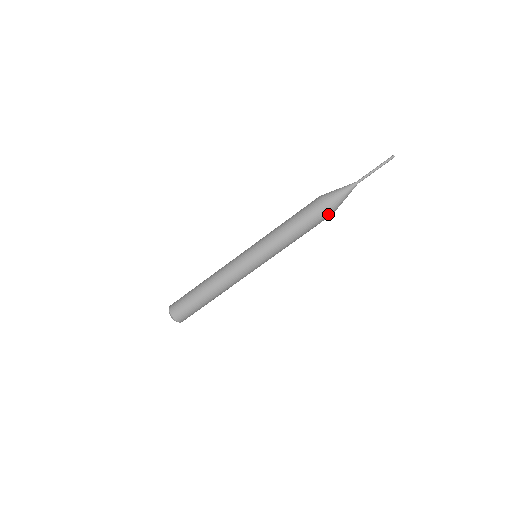
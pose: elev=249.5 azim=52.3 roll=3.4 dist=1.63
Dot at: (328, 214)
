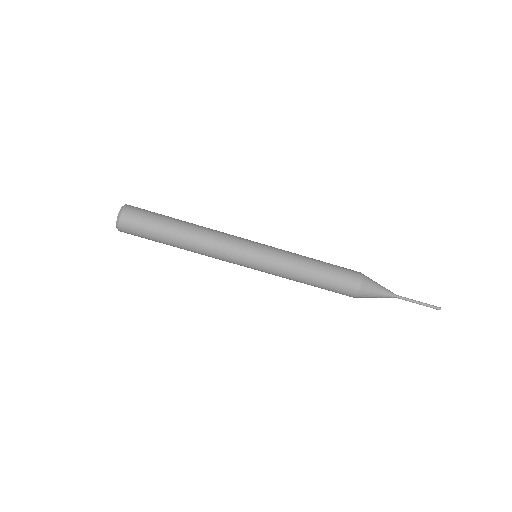
Dot at: (350, 296)
